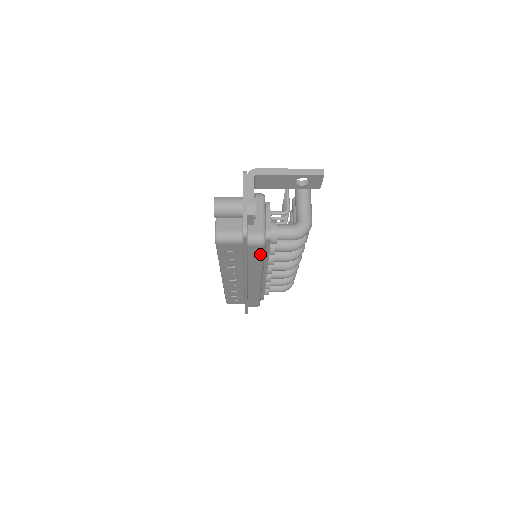
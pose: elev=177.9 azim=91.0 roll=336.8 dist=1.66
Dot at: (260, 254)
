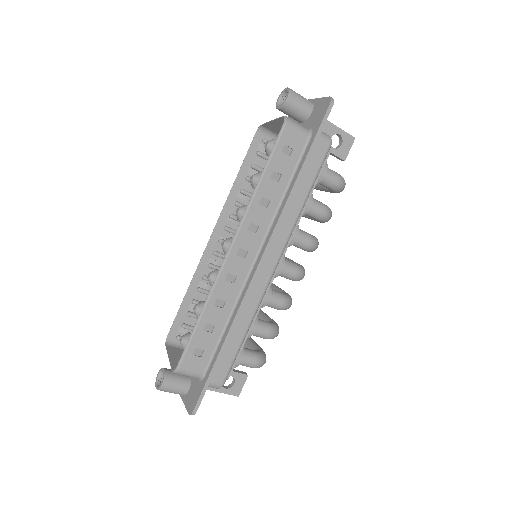
Dot at: (317, 168)
